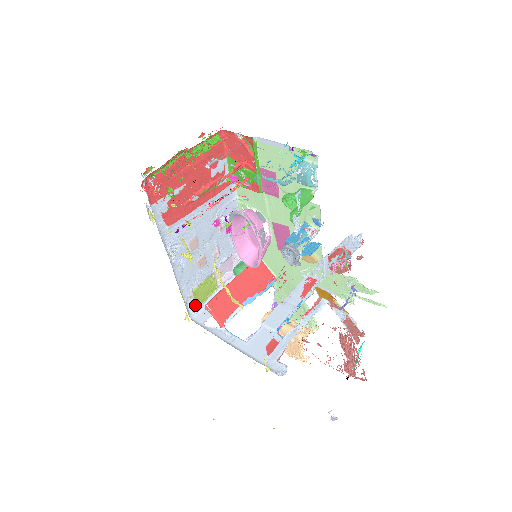
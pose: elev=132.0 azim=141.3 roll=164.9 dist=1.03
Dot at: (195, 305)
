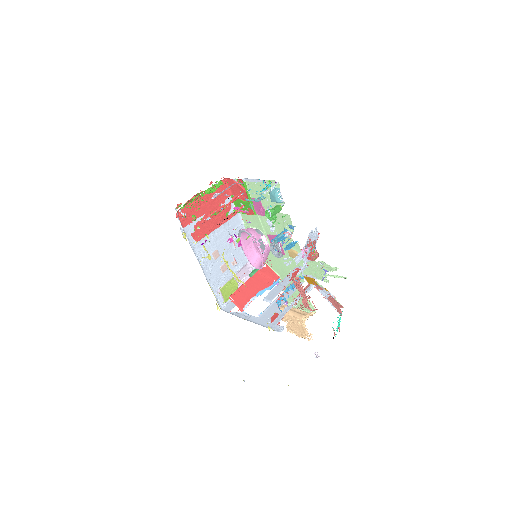
Dot at: (223, 299)
